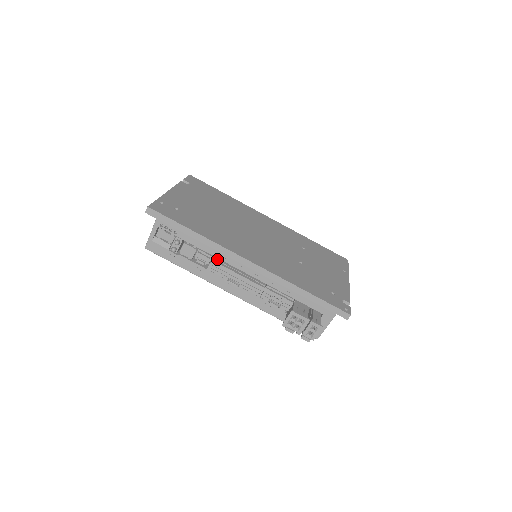
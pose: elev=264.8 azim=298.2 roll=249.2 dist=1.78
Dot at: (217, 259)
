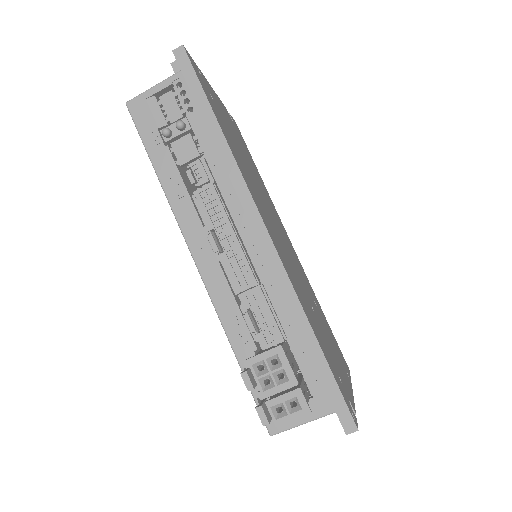
Dot at: (219, 191)
